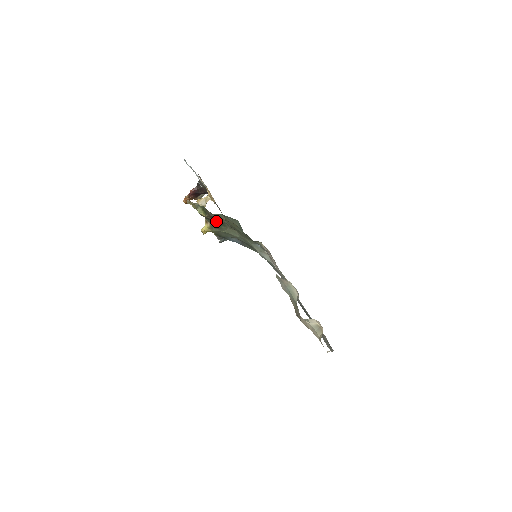
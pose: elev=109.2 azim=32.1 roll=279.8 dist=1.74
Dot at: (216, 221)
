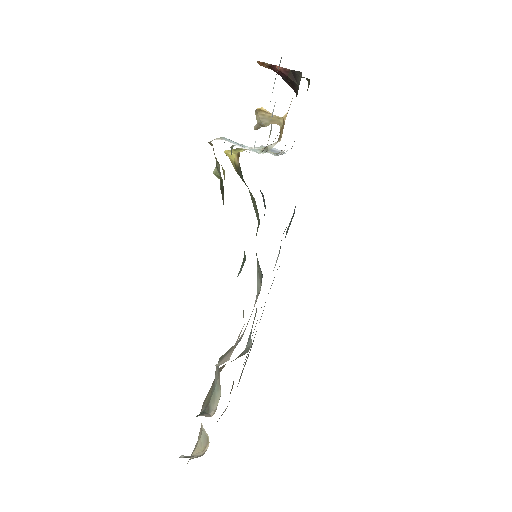
Dot at: occluded
